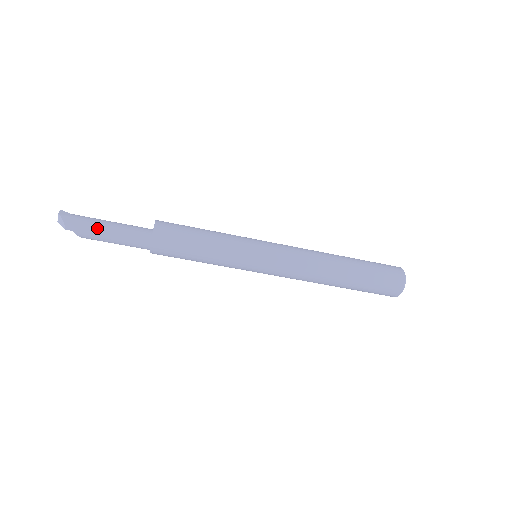
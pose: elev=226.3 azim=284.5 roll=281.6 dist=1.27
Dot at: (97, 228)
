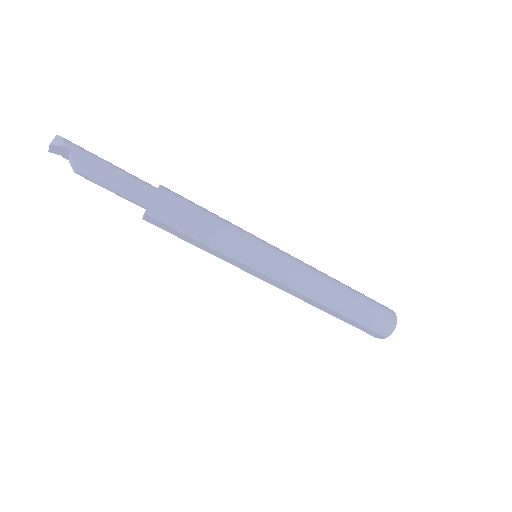
Dot at: (100, 159)
